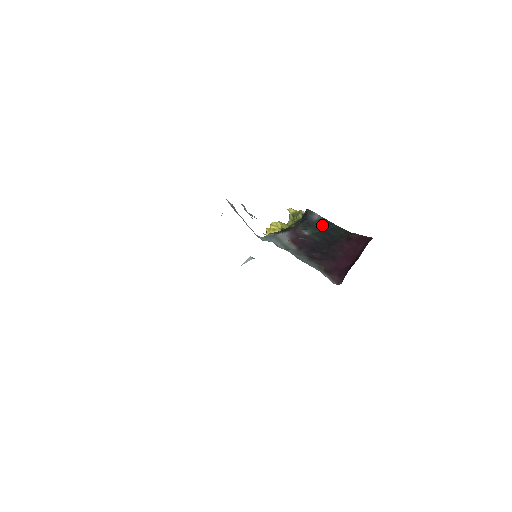
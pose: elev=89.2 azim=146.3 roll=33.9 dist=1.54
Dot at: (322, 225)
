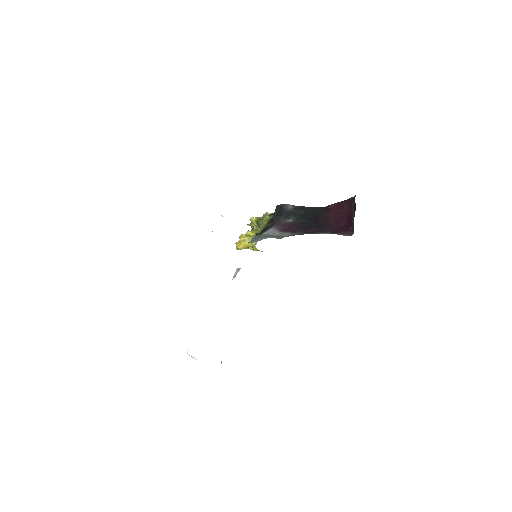
Dot at: (299, 211)
